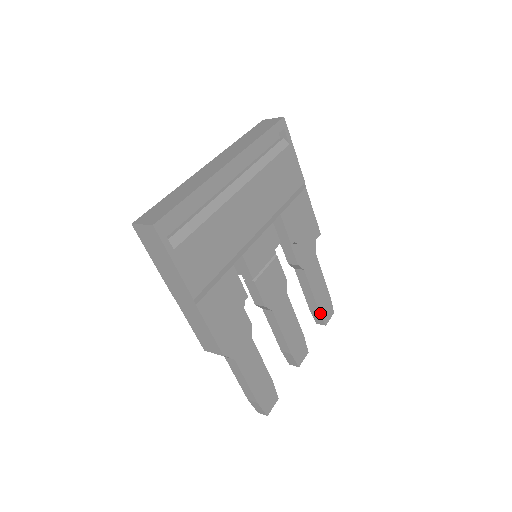
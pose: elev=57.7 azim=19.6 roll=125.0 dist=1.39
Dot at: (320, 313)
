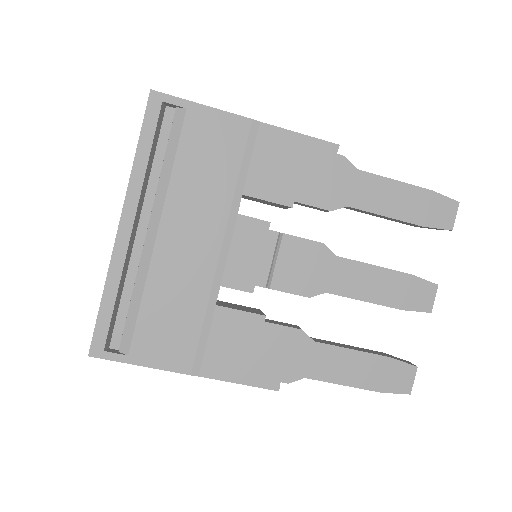
Dot at: (426, 226)
